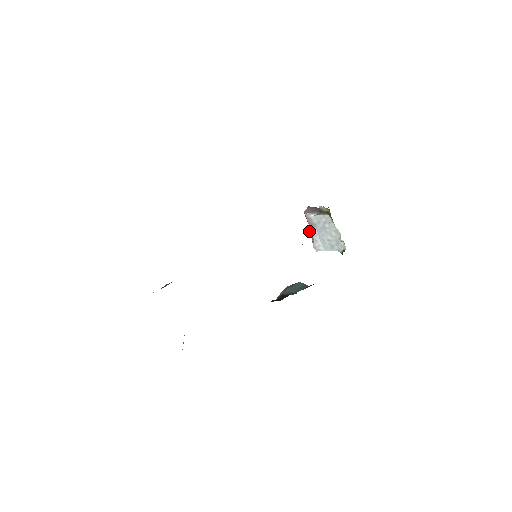
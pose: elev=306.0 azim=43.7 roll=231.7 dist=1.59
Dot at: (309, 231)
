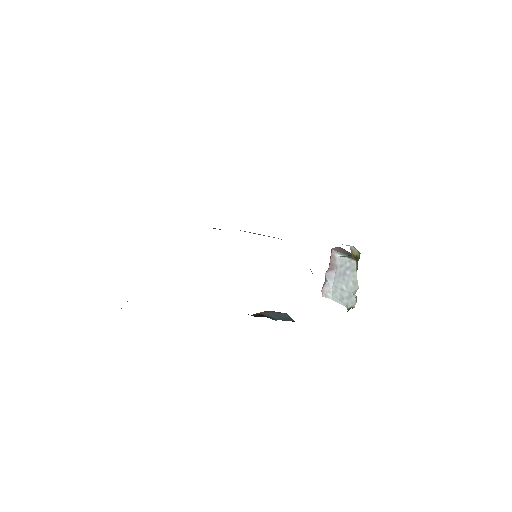
Dot at: (326, 271)
